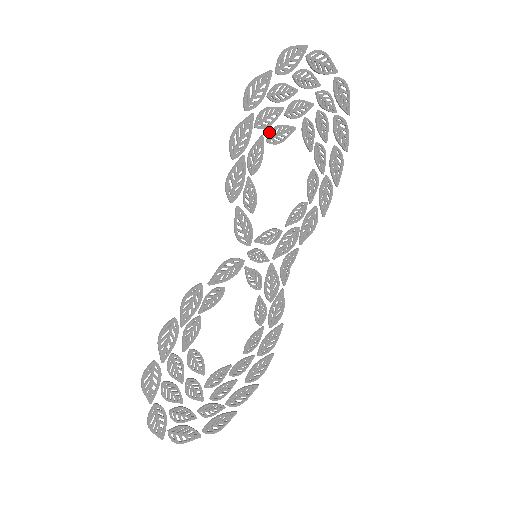
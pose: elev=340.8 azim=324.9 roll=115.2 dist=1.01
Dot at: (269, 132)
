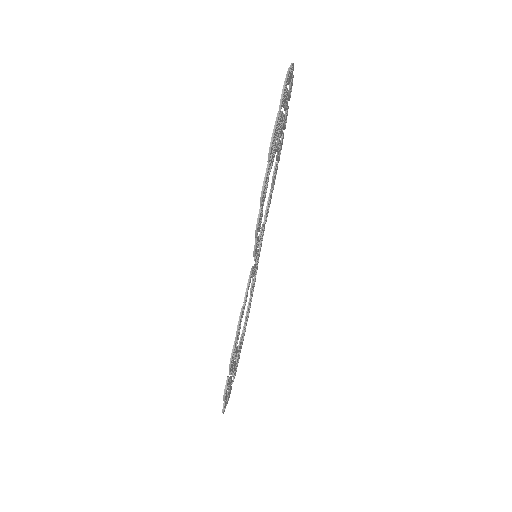
Dot at: occluded
